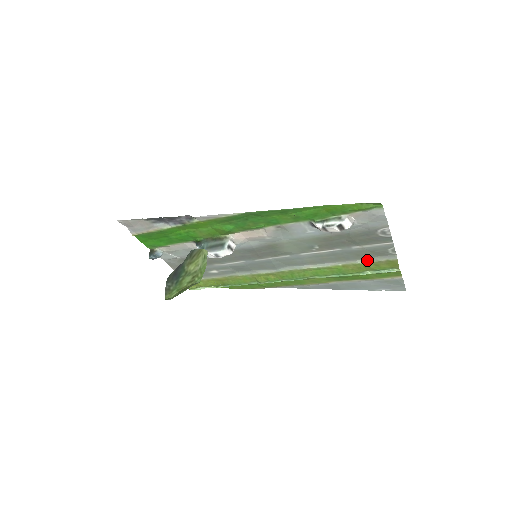
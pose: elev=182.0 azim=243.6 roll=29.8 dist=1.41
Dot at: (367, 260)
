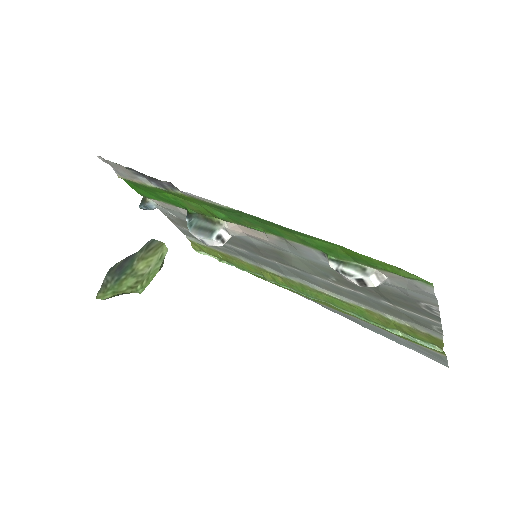
Dot at: (400, 320)
